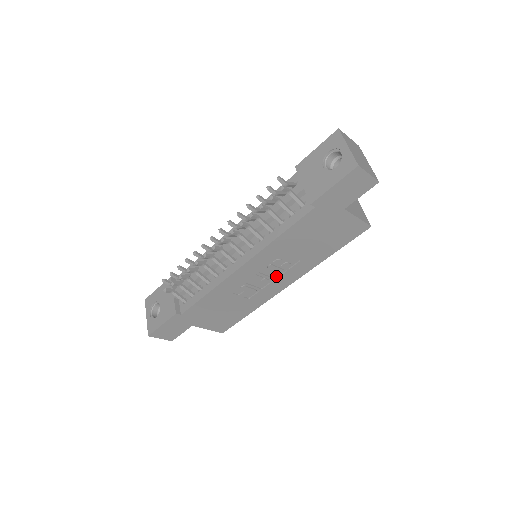
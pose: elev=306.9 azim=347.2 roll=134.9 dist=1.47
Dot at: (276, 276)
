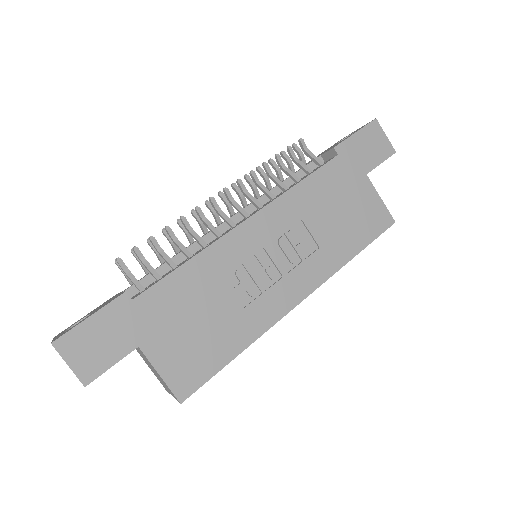
Dot at: (286, 271)
